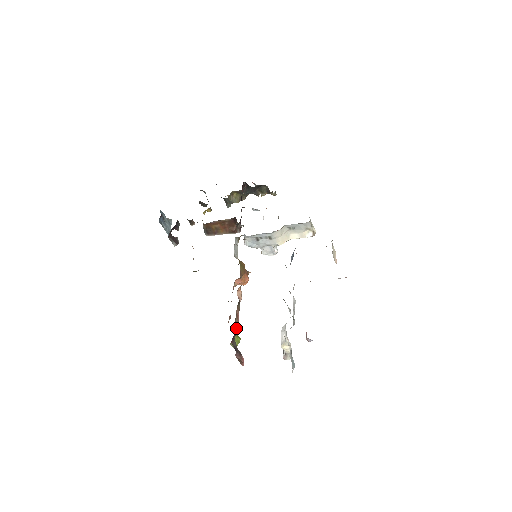
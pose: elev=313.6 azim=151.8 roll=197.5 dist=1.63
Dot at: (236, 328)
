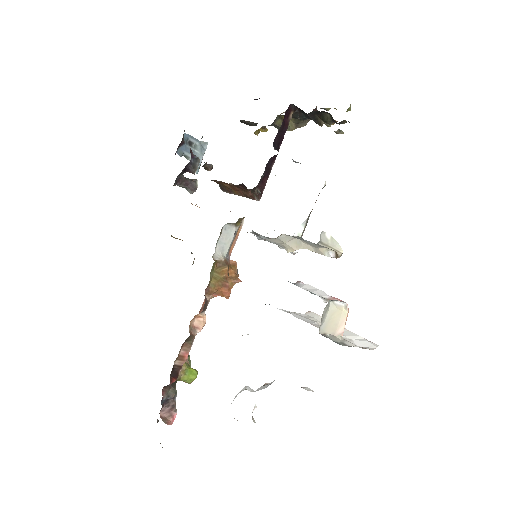
Dot at: (179, 371)
